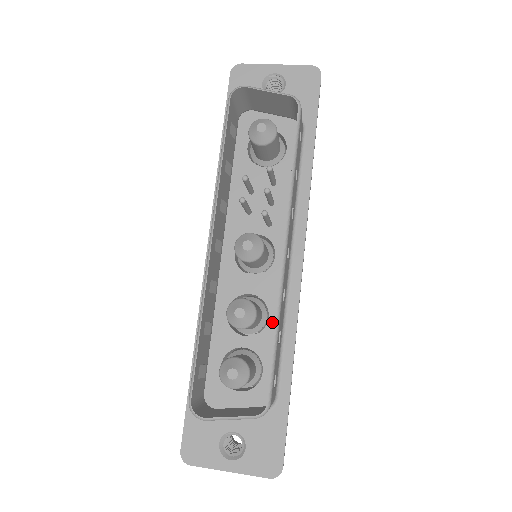
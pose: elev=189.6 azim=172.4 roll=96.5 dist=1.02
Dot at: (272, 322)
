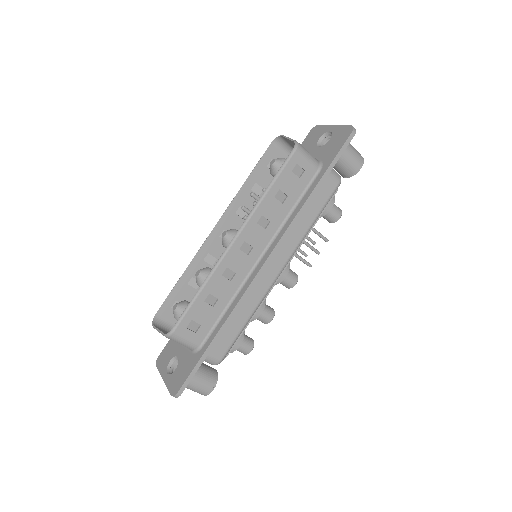
Dot at: occluded
